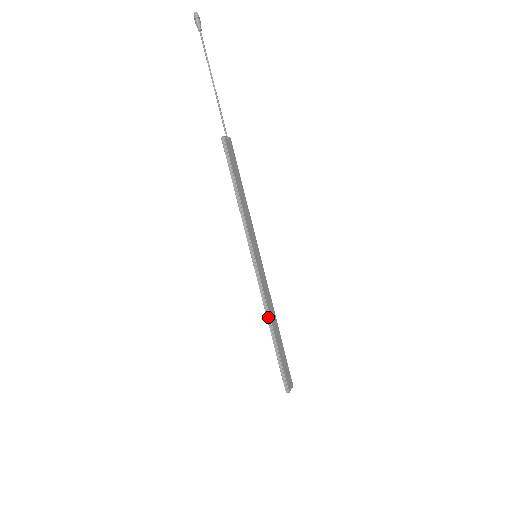
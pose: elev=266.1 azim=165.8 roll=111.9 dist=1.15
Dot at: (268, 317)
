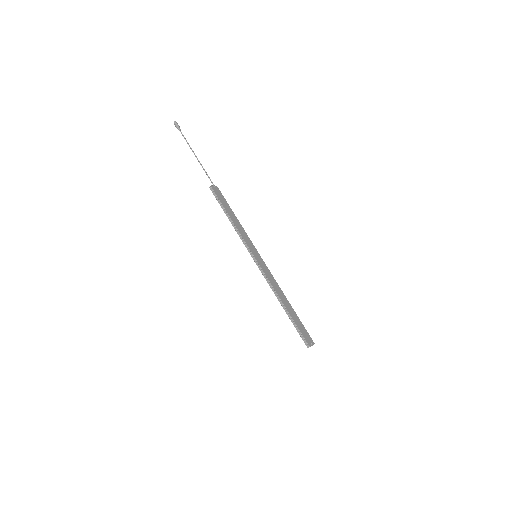
Dot at: (276, 295)
